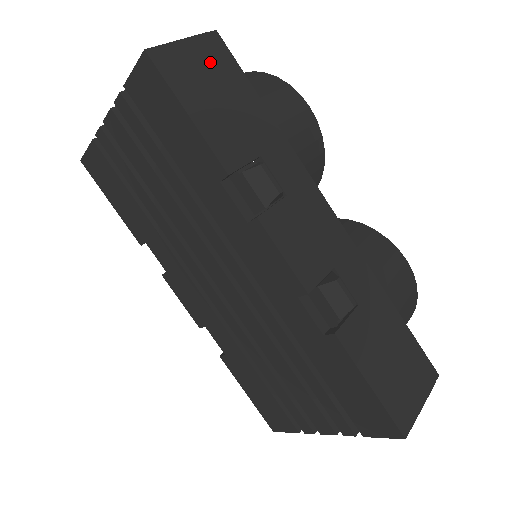
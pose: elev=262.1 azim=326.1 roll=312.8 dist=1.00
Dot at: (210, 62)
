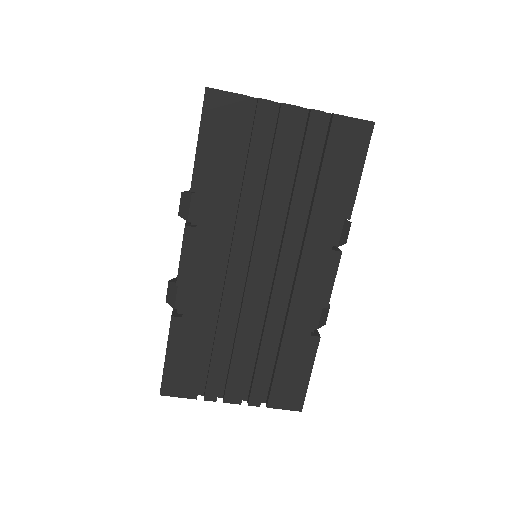
Dot at: occluded
